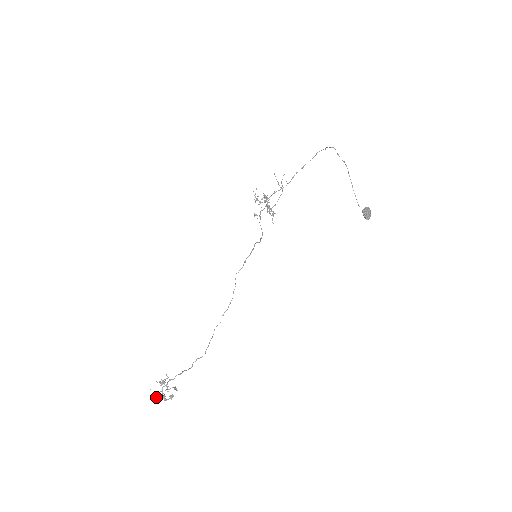
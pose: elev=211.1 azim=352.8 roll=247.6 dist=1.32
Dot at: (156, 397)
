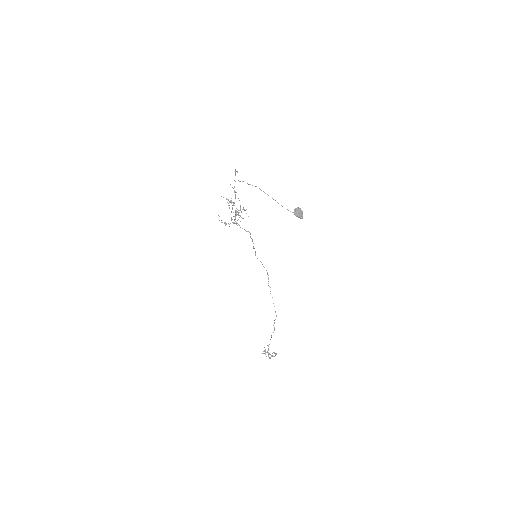
Dot at: (269, 357)
